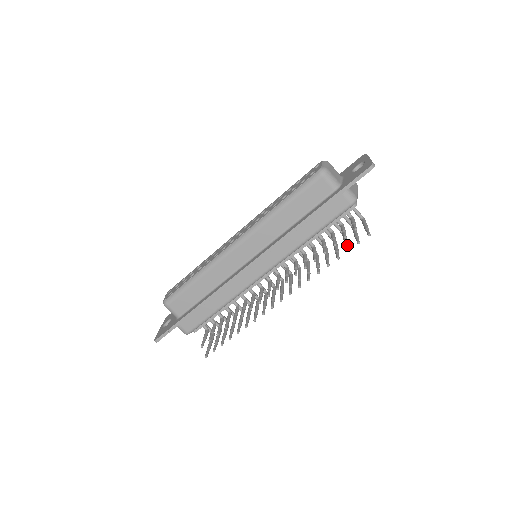
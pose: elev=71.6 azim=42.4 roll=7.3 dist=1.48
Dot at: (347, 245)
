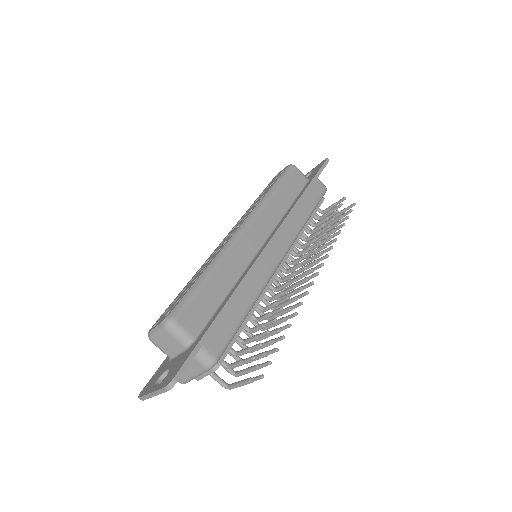
Dot at: (340, 220)
